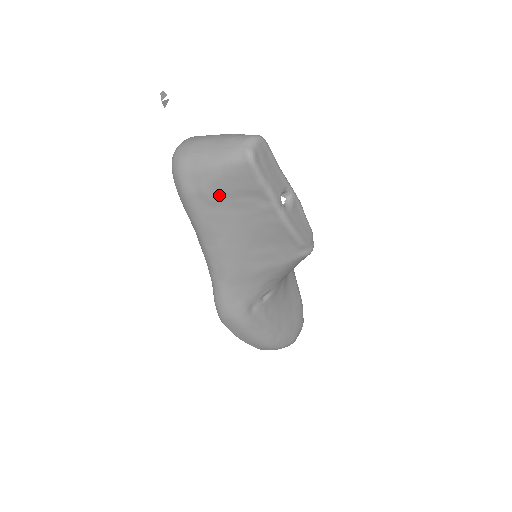
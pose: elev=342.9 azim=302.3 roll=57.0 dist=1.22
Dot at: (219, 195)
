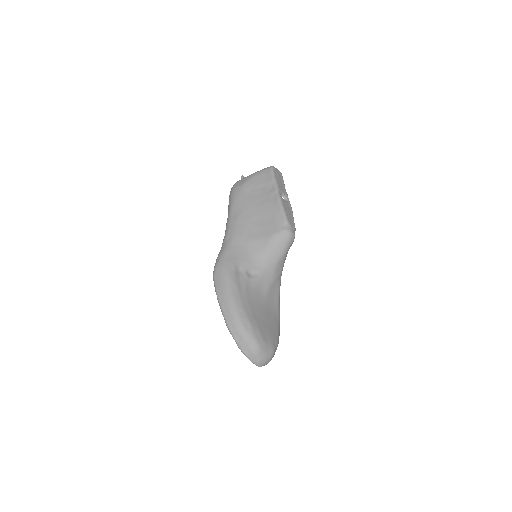
Dot at: (250, 186)
